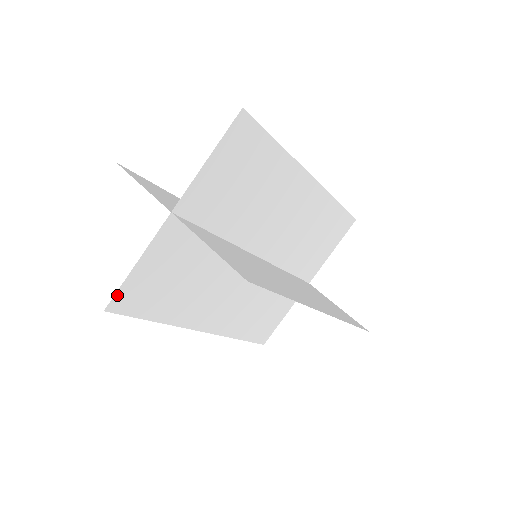
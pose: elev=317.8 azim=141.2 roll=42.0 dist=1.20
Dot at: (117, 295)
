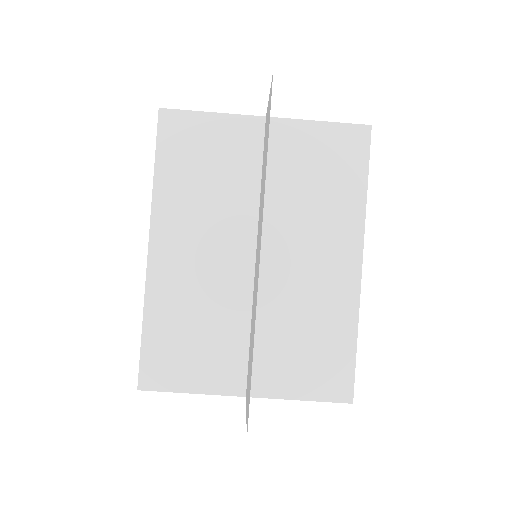
Dot at: (177, 112)
